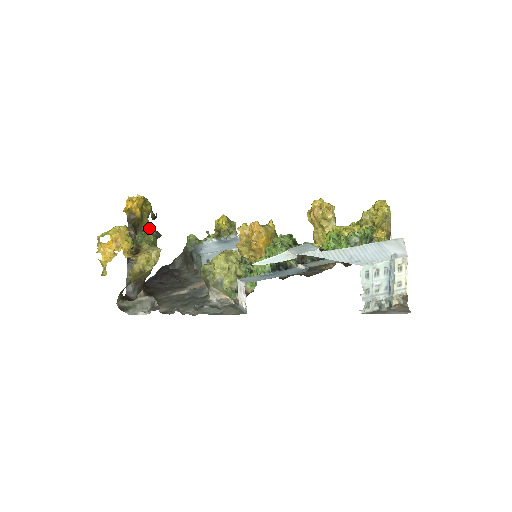
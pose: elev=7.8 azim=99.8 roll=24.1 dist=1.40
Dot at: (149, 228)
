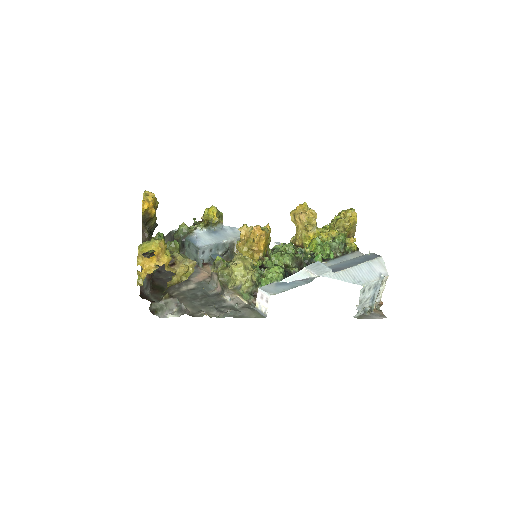
Dot at: occluded
